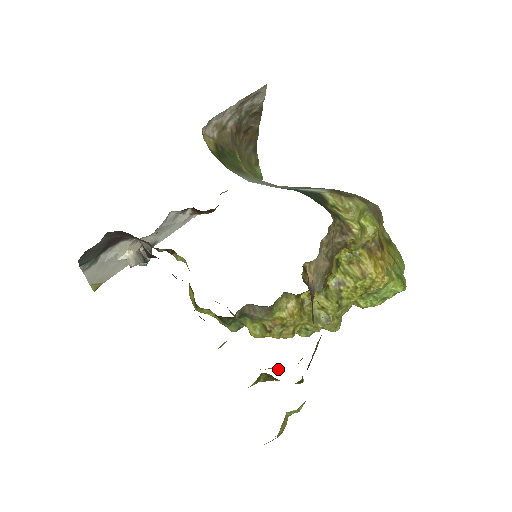
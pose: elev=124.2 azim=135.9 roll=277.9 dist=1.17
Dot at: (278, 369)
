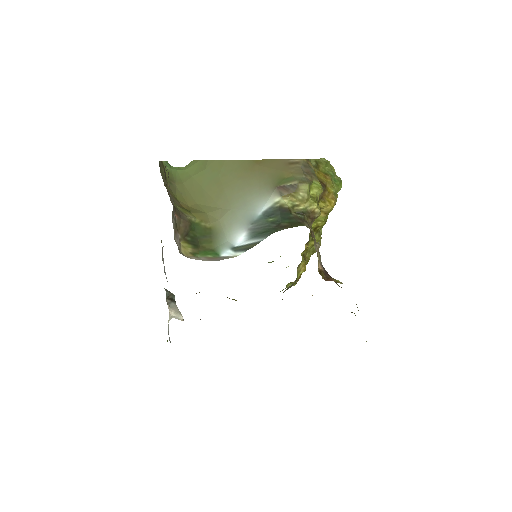
Dot at: occluded
